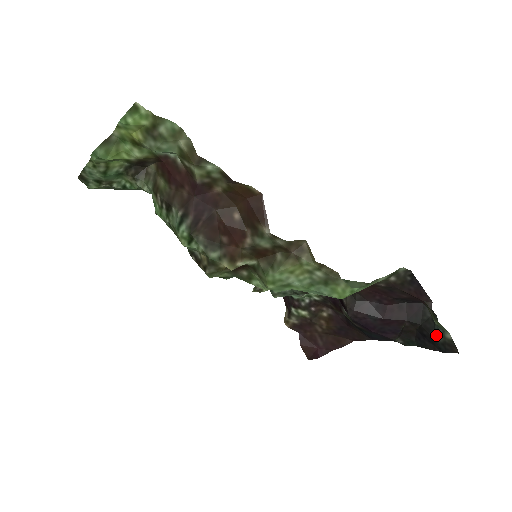
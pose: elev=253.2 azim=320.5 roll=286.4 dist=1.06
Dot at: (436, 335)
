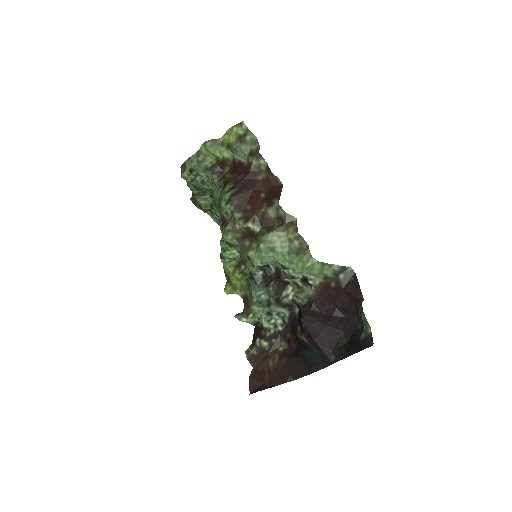
Dot at: (361, 335)
